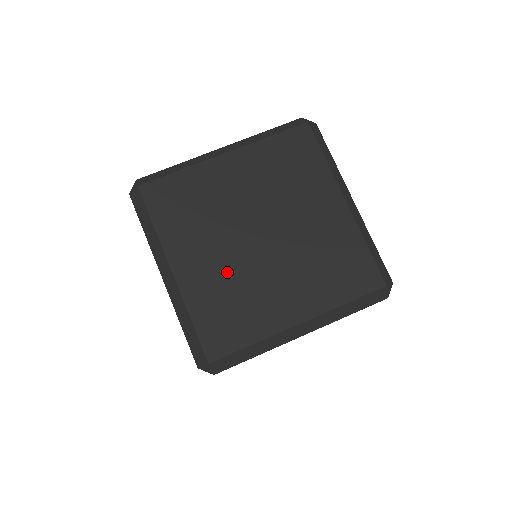
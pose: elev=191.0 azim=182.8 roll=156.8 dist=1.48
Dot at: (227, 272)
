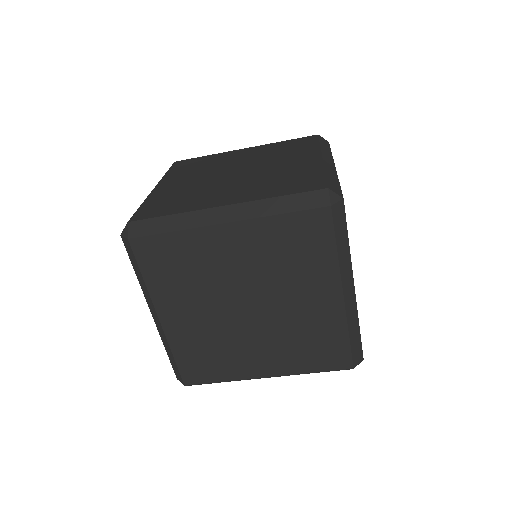
Dot at: (193, 186)
